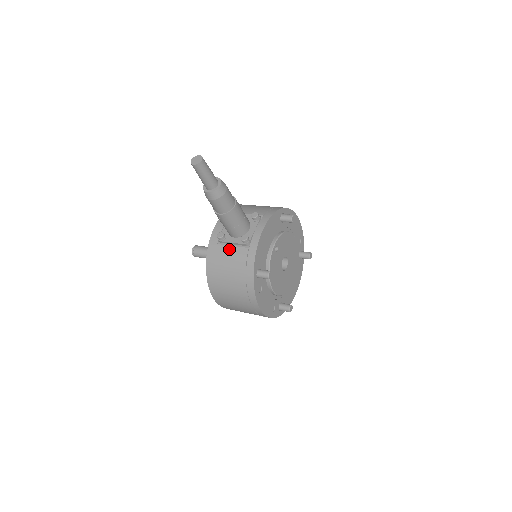
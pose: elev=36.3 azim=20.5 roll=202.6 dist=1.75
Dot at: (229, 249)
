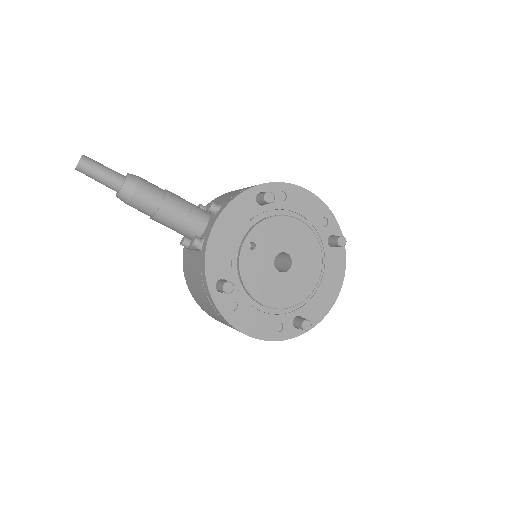
Dot at: (191, 257)
